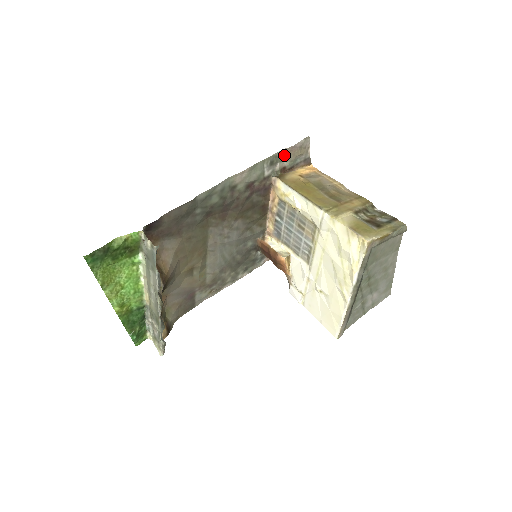
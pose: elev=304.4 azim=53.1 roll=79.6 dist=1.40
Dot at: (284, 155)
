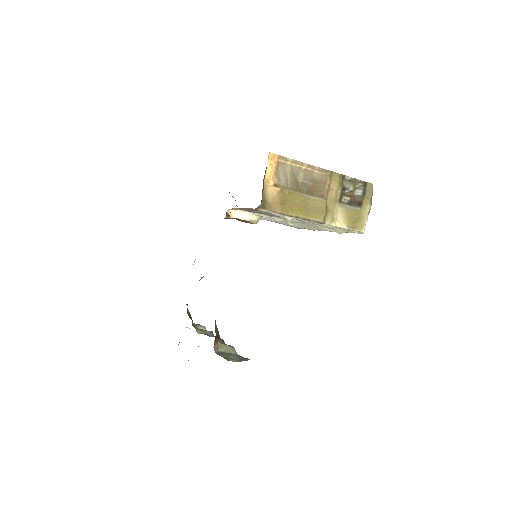
Dot at: occluded
